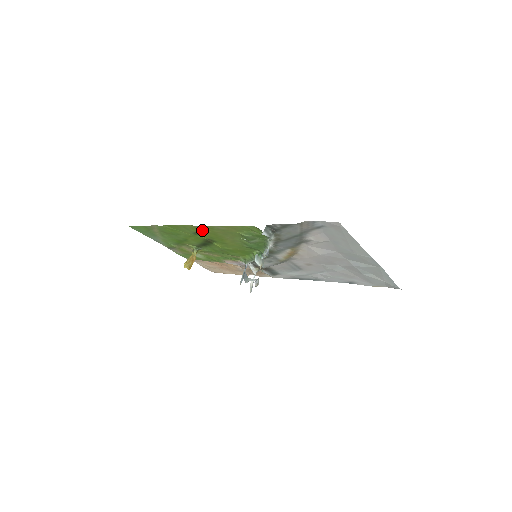
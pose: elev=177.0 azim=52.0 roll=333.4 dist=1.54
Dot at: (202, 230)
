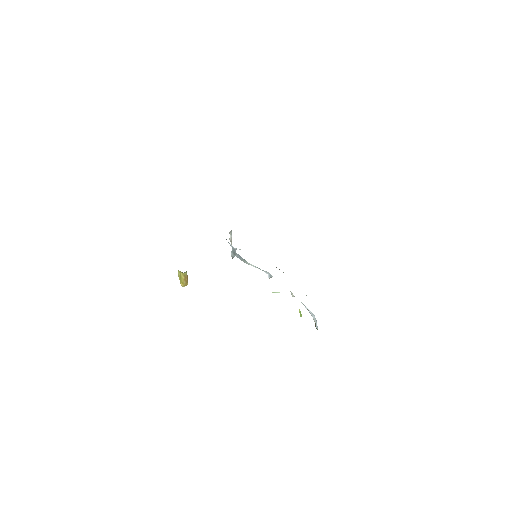
Dot at: occluded
